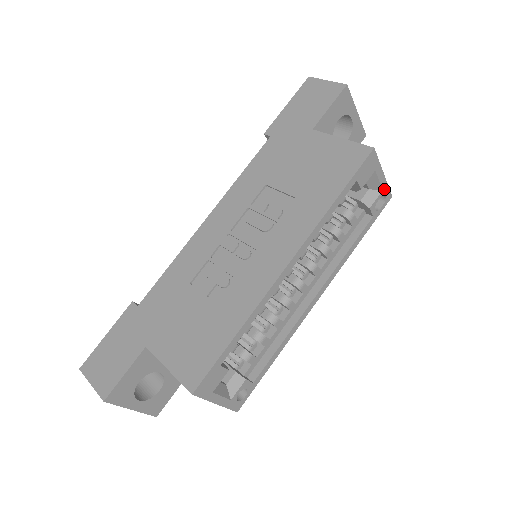
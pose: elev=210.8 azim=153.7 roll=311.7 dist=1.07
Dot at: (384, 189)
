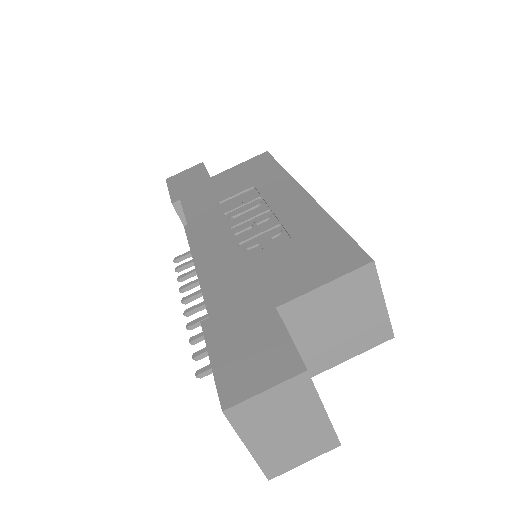
Dot at: occluded
